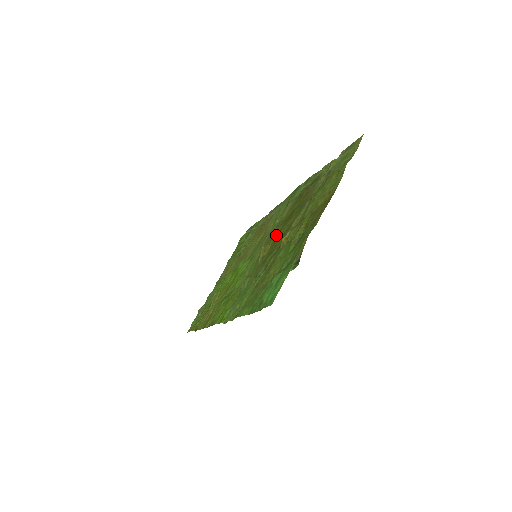
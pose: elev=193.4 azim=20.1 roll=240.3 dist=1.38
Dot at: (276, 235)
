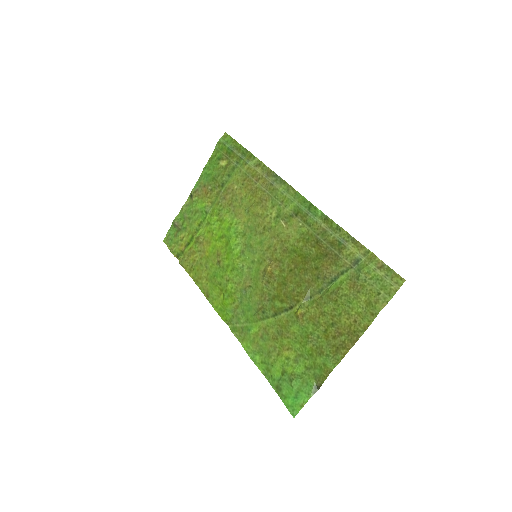
Dot at: (285, 269)
